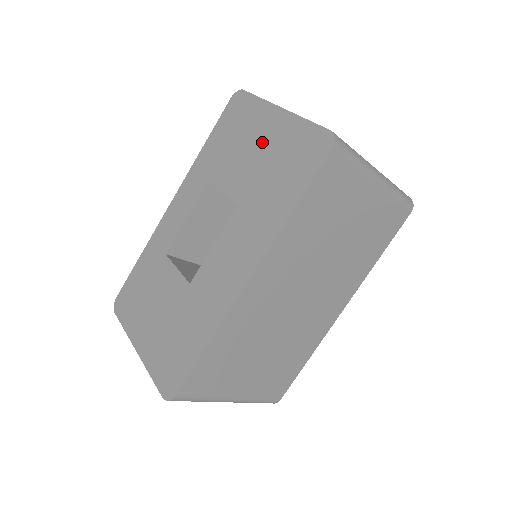
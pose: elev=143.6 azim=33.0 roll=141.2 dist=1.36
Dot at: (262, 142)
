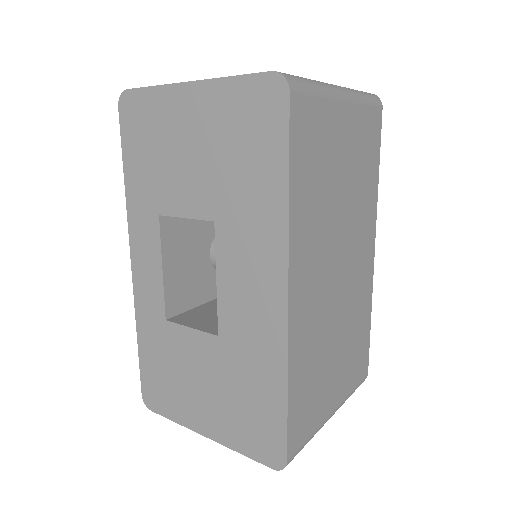
Dot at: (193, 135)
